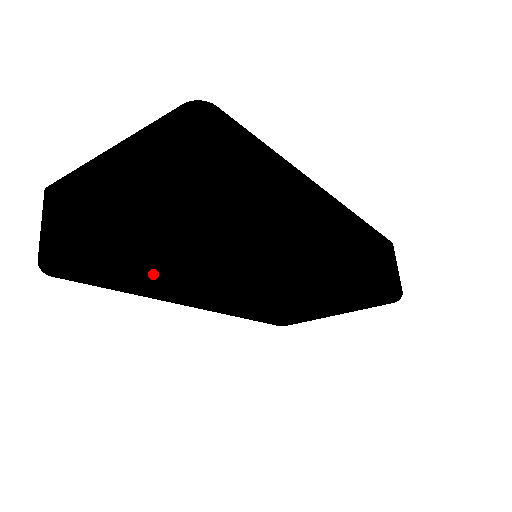
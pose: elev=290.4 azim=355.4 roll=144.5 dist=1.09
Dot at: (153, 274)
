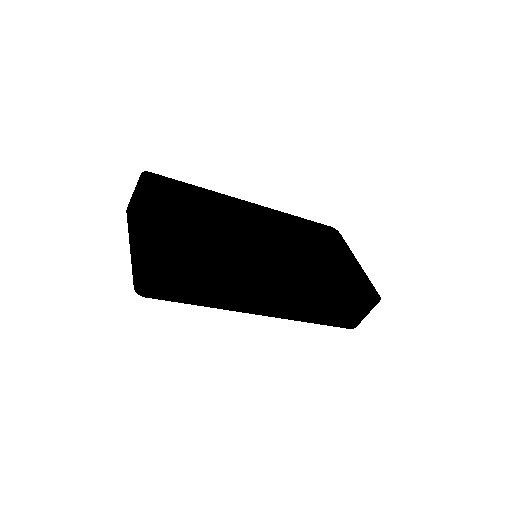
Dot at: occluded
